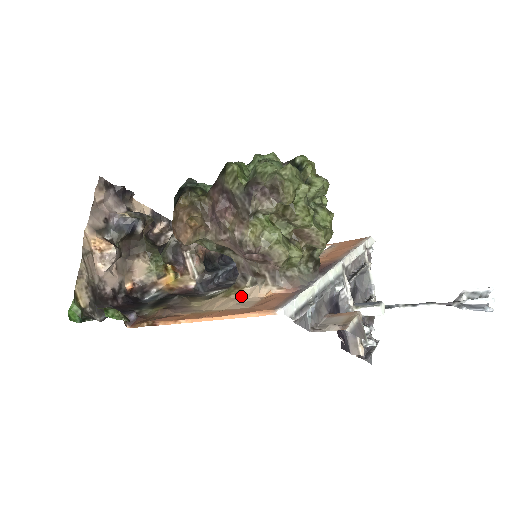
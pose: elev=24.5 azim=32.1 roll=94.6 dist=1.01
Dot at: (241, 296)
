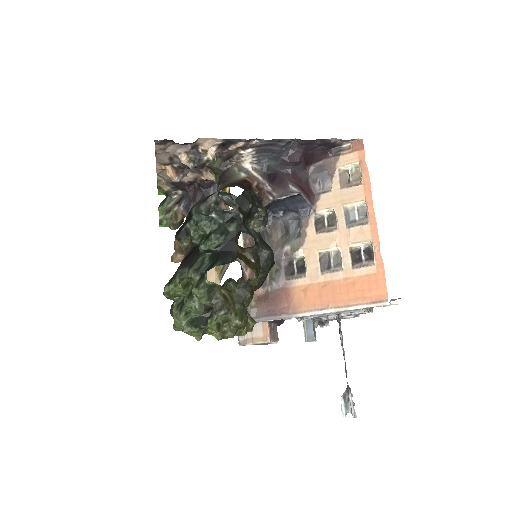
Dot at: (216, 281)
